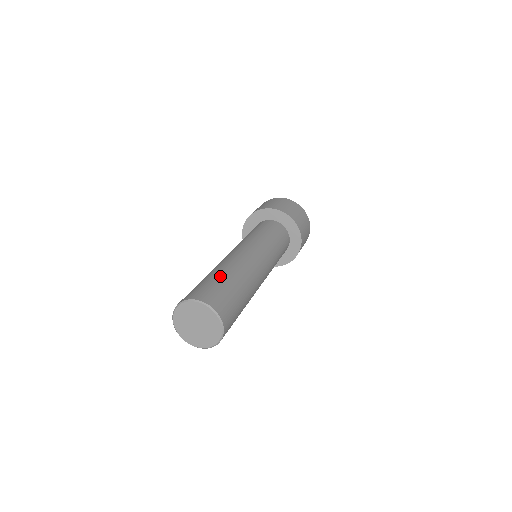
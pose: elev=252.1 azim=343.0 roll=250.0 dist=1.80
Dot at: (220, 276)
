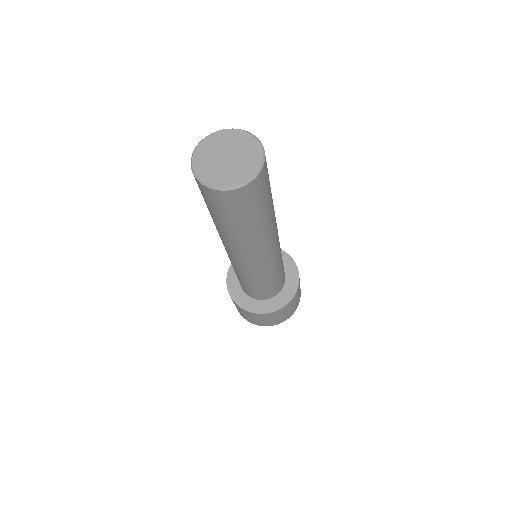
Dot at: occluded
